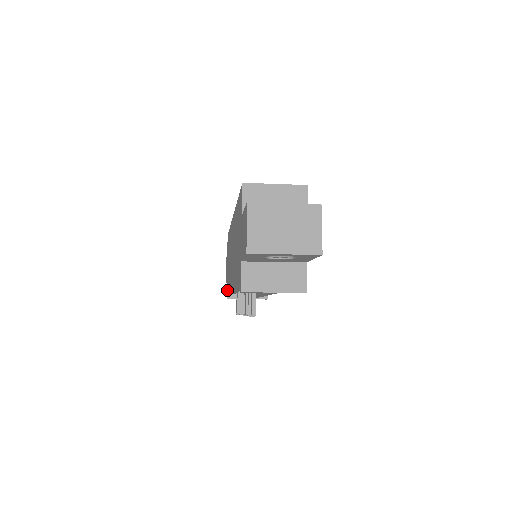
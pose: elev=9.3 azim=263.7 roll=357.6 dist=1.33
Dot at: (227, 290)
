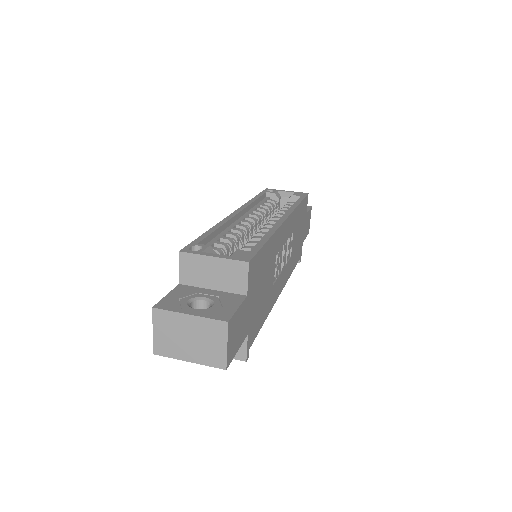
Dot at: occluded
